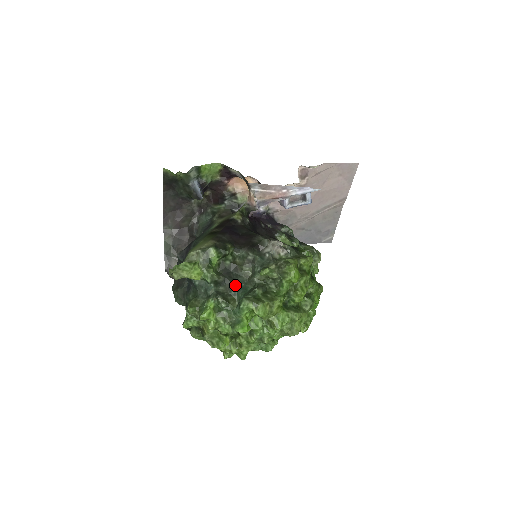
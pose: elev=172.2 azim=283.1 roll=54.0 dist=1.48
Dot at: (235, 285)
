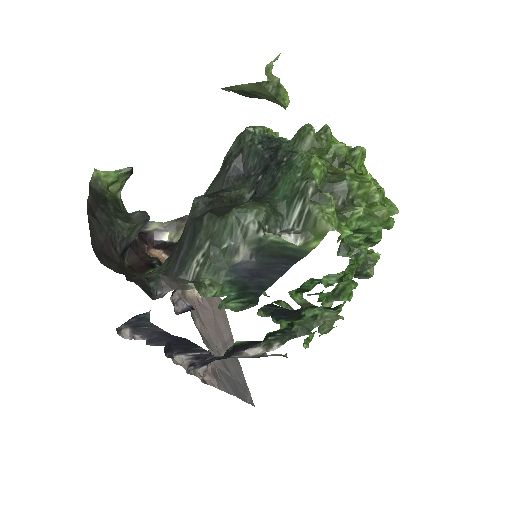
Dot at: occluded
